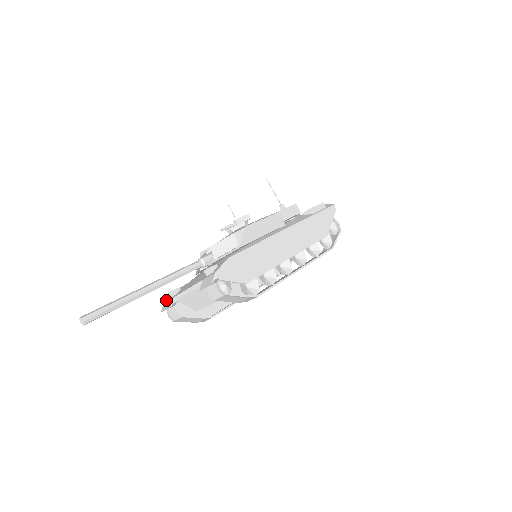
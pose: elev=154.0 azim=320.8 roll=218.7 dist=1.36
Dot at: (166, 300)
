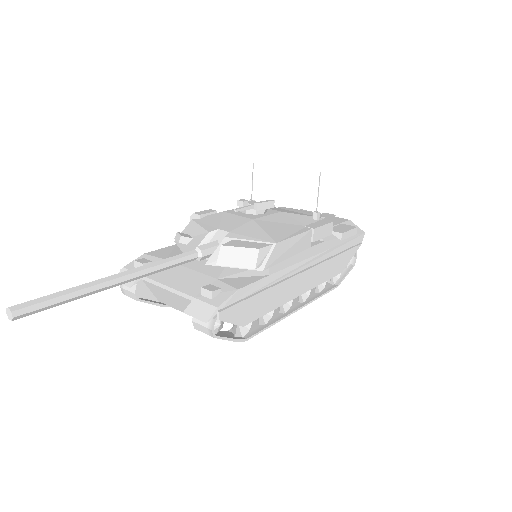
Dot at: (127, 265)
